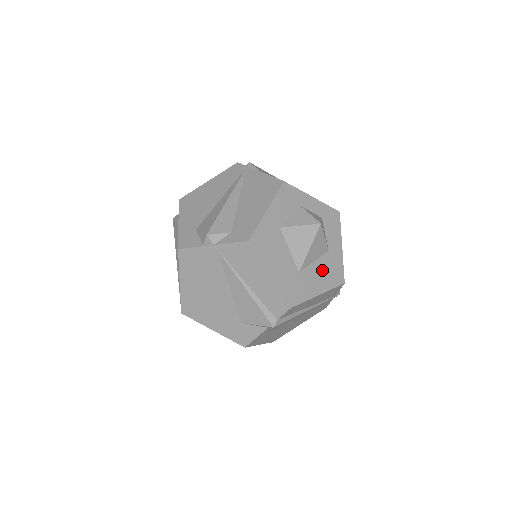
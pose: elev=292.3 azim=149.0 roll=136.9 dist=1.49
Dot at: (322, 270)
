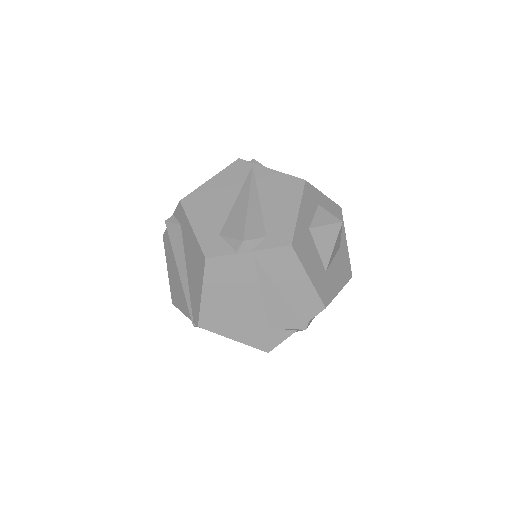
Dot at: (338, 267)
